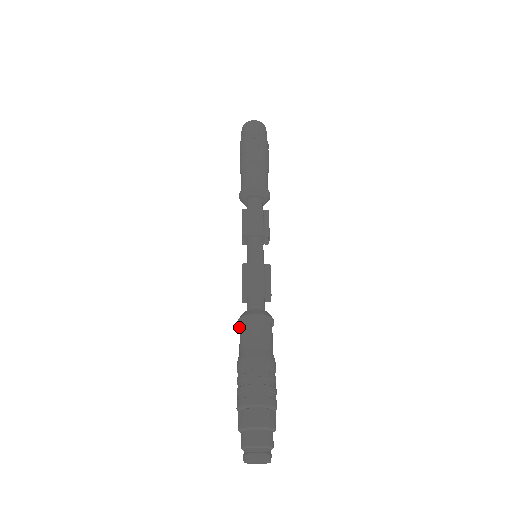
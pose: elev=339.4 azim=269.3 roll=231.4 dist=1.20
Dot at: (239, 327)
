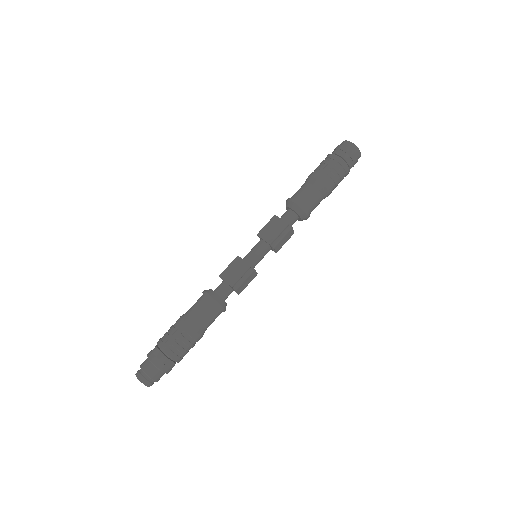
Dot at: occluded
